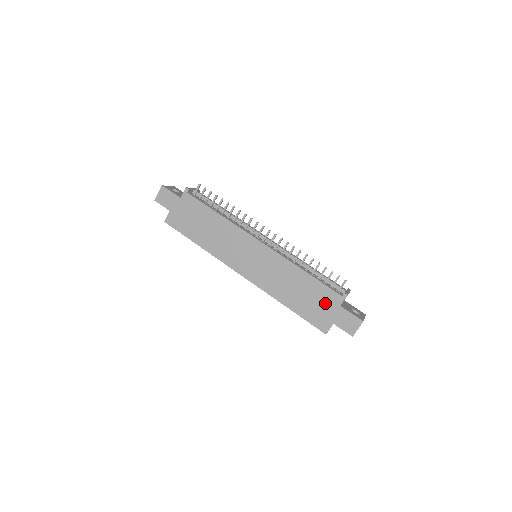
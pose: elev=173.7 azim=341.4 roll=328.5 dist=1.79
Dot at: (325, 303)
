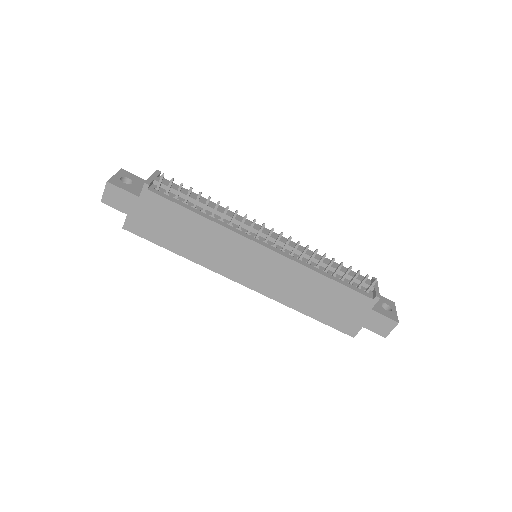
Dot at: (352, 308)
